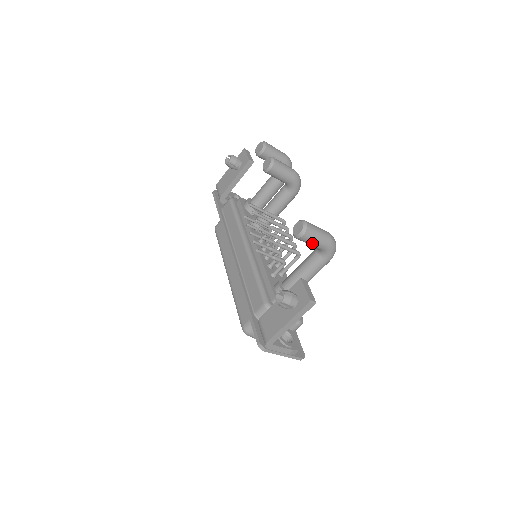
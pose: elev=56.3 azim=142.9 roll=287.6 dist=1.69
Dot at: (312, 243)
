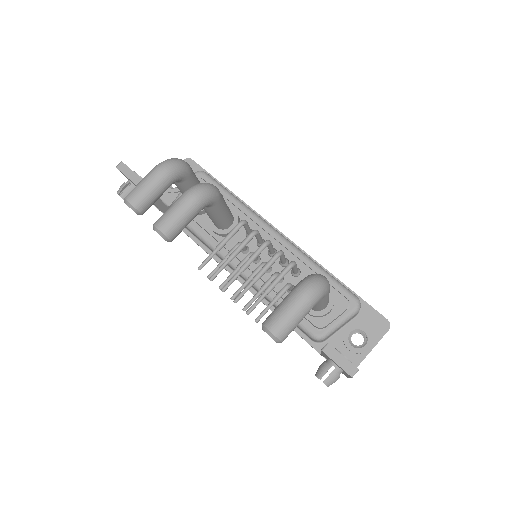
Dot at: (297, 324)
